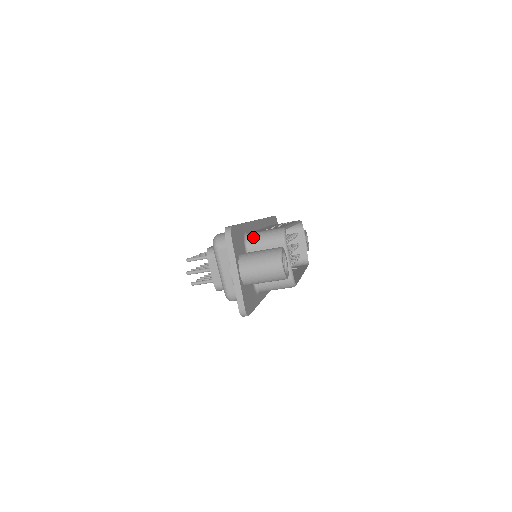
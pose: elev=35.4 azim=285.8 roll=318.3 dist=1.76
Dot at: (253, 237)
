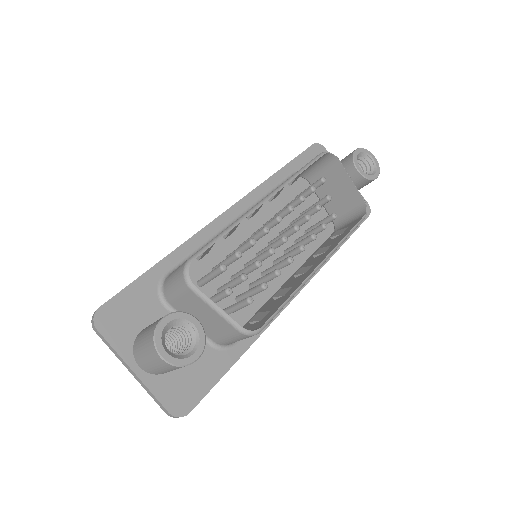
Dot at: (166, 286)
